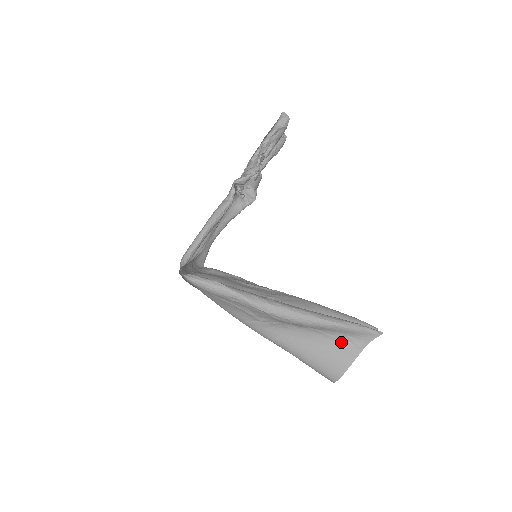
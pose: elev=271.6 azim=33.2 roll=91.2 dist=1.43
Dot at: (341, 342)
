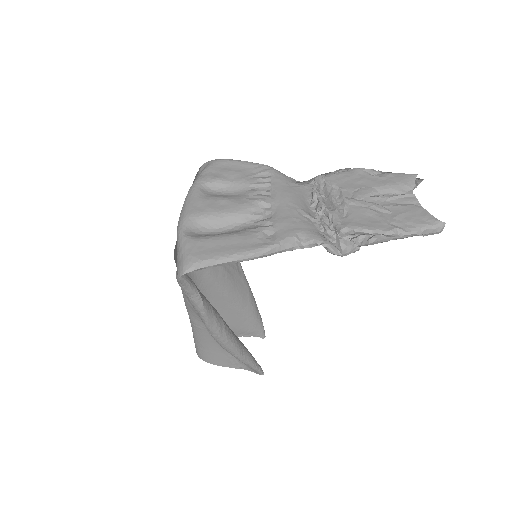
Dot at: (233, 357)
